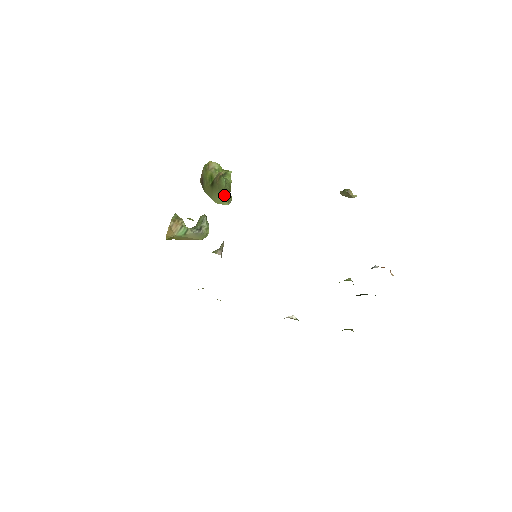
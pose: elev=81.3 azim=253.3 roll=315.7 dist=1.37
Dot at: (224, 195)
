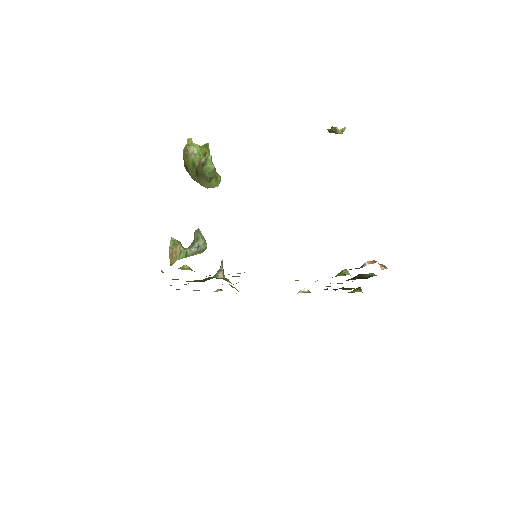
Dot at: (211, 181)
